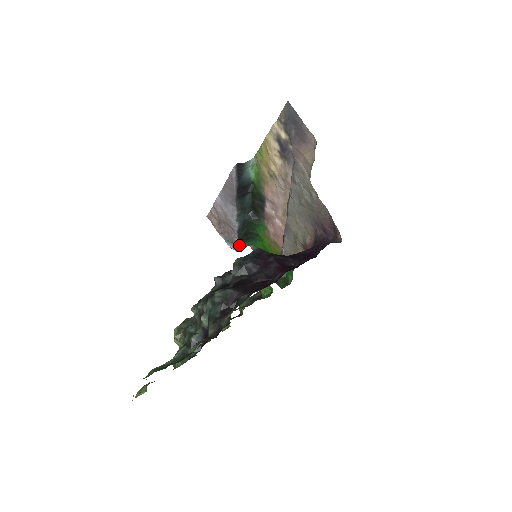
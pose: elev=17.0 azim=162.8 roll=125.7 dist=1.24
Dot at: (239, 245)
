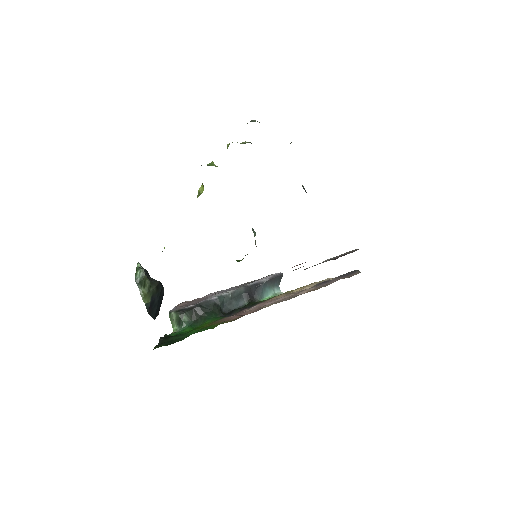
Dot at: (185, 310)
